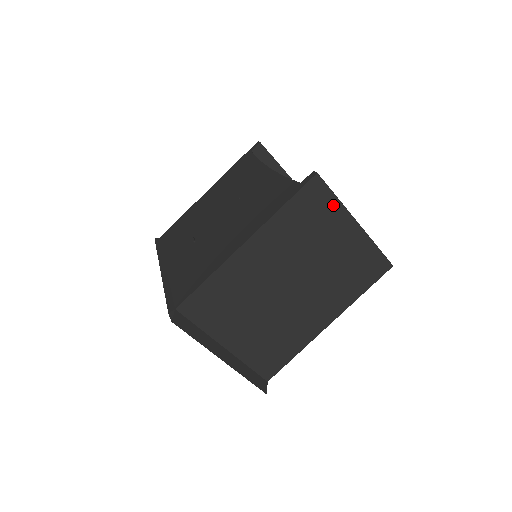
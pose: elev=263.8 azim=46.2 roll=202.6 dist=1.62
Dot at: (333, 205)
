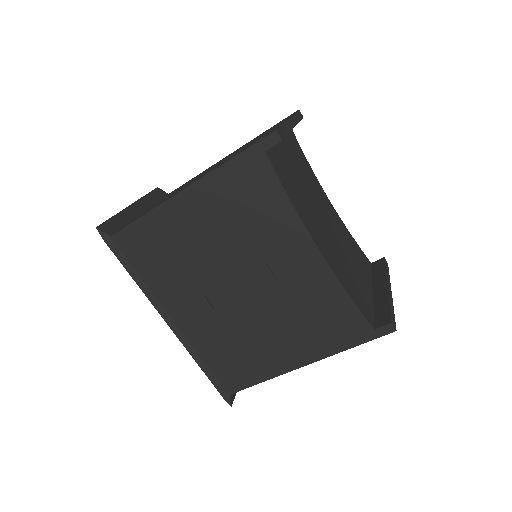
Dot at: occluded
